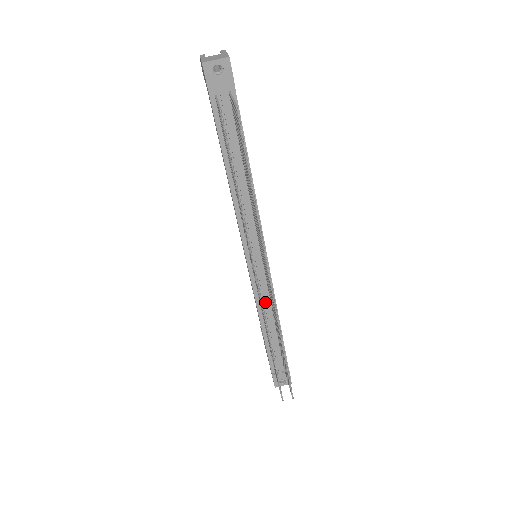
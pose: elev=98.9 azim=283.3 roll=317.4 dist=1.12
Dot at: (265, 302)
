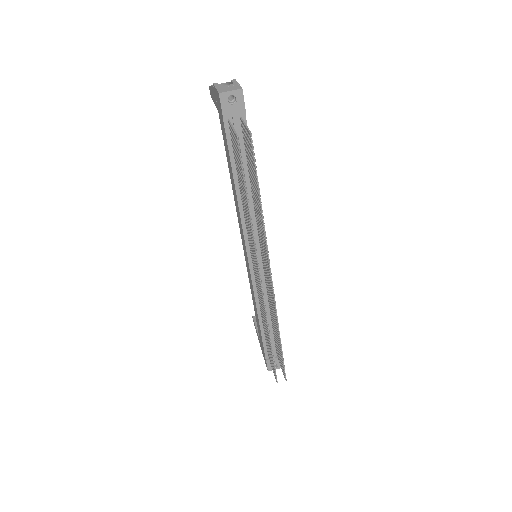
Dot at: occluded
